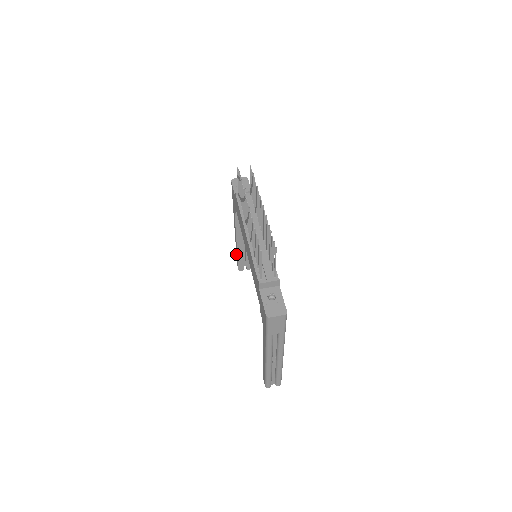
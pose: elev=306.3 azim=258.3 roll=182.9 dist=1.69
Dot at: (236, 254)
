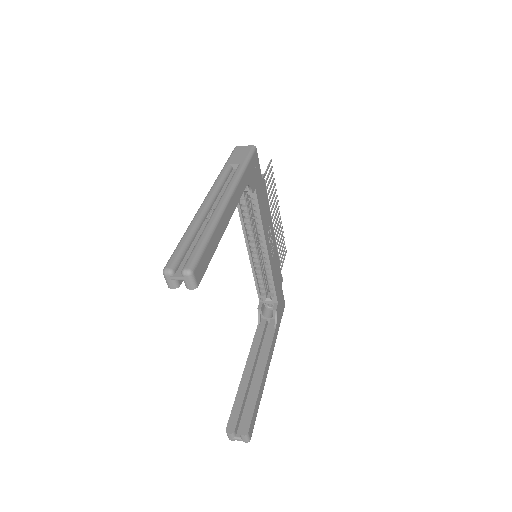
Dot at: occluded
